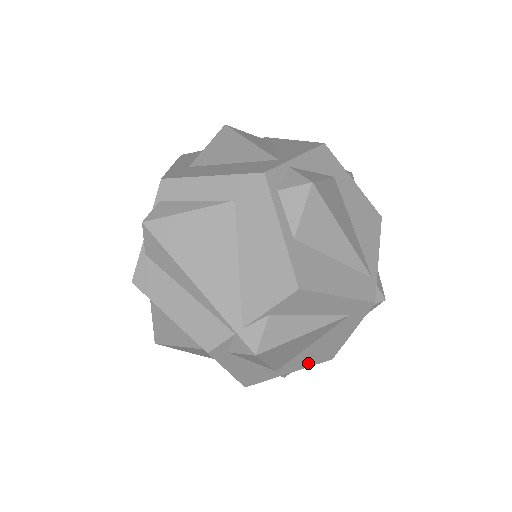
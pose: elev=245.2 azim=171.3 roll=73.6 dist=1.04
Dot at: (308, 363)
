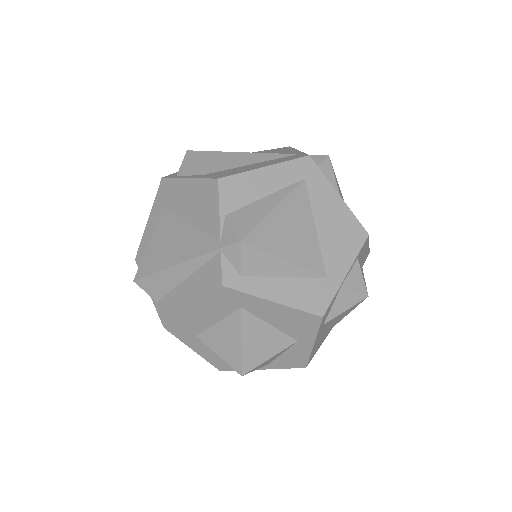
Dot at: (349, 252)
